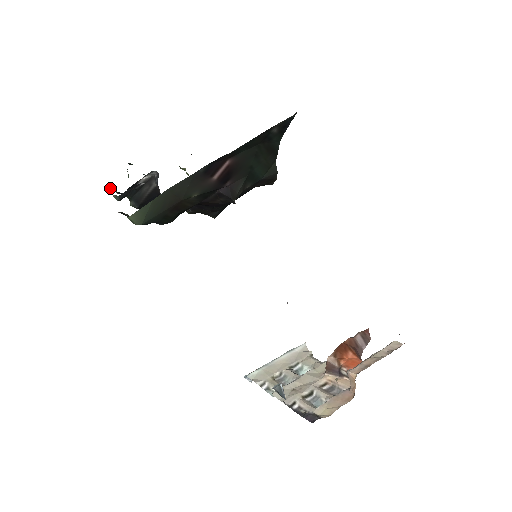
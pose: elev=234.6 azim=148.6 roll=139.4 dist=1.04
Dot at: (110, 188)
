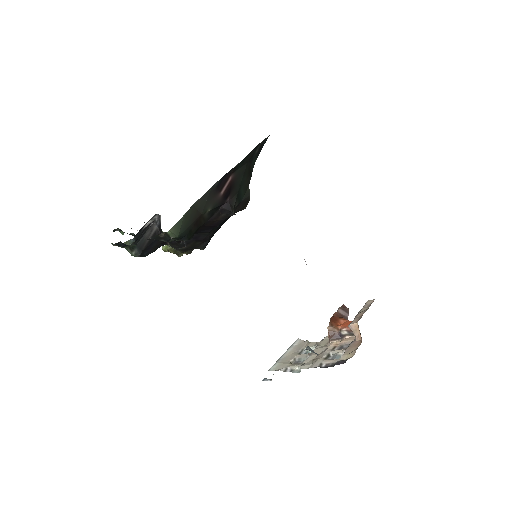
Dot at: (113, 244)
